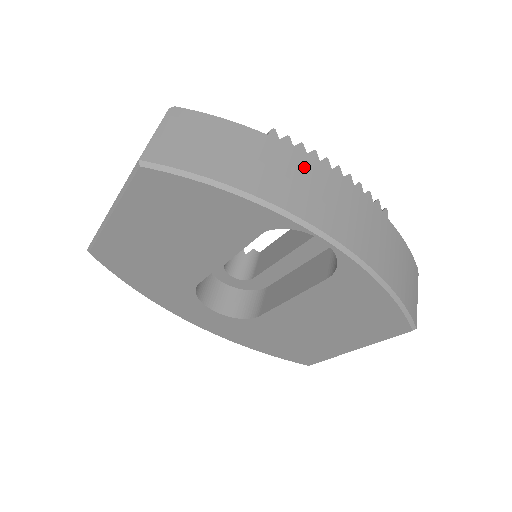
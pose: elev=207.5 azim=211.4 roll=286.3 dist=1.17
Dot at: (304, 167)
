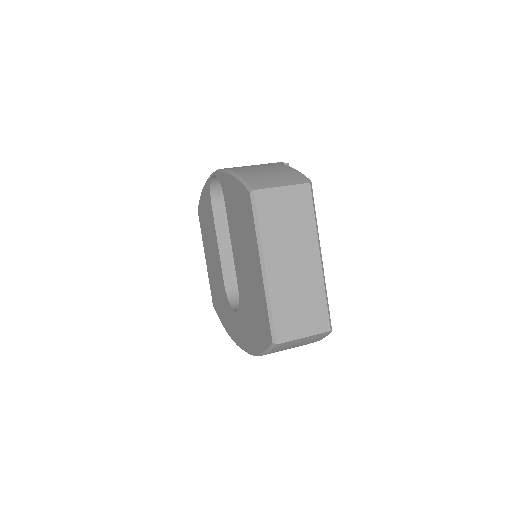
Dot at: occluded
